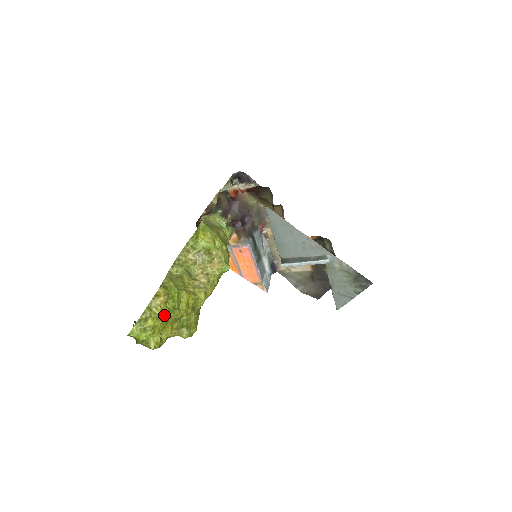
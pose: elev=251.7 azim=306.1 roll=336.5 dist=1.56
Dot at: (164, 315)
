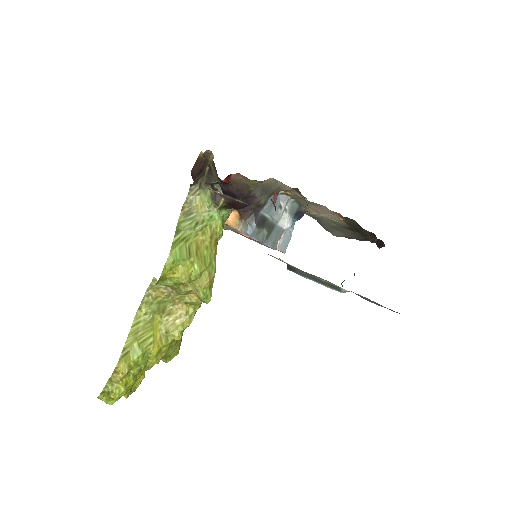
Dot at: (128, 383)
